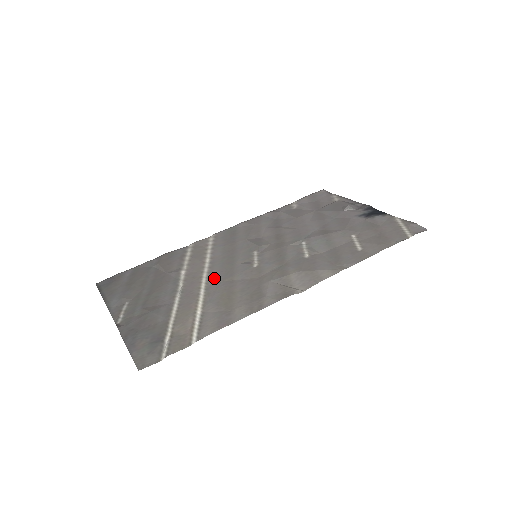
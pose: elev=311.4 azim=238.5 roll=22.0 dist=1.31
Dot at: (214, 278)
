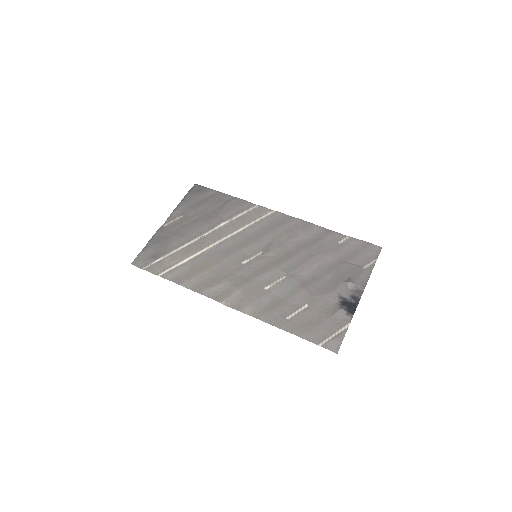
Dot at: (220, 247)
